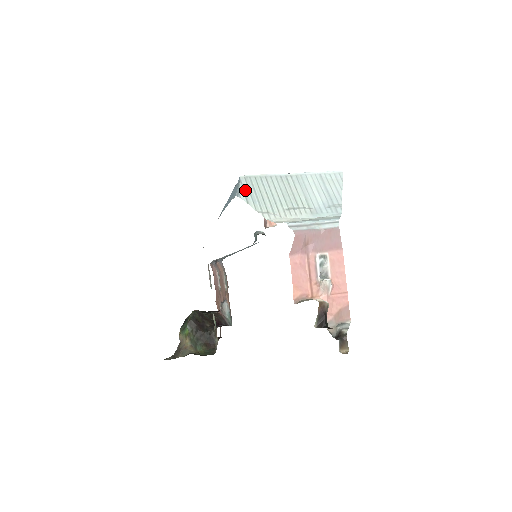
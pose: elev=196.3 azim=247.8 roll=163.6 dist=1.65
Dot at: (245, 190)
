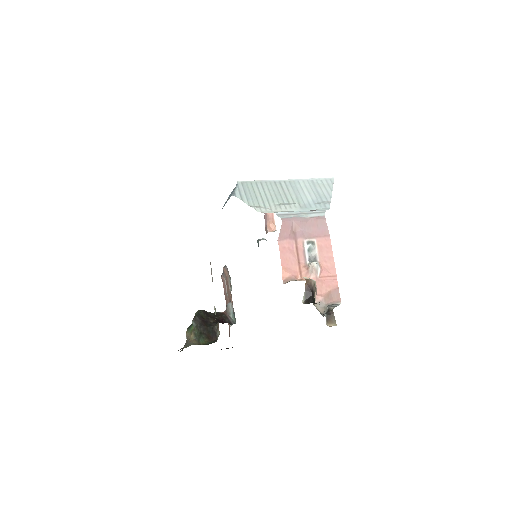
Dot at: (241, 191)
